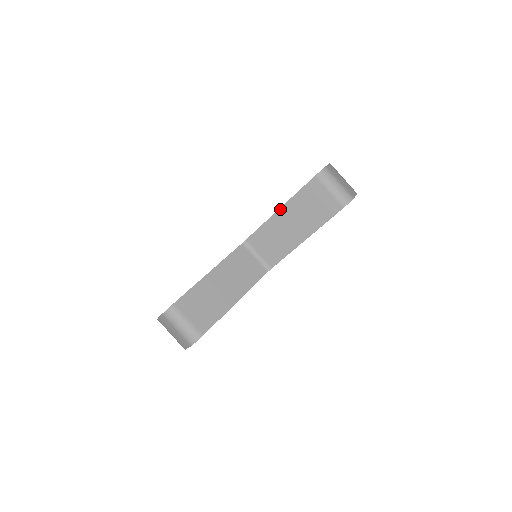
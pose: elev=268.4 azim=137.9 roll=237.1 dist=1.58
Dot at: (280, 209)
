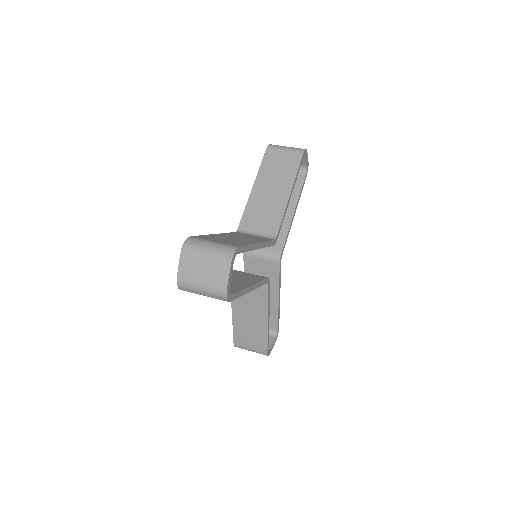
Dot at: (254, 186)
